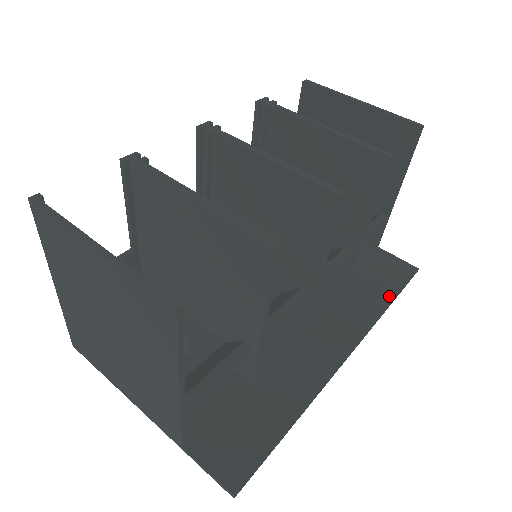
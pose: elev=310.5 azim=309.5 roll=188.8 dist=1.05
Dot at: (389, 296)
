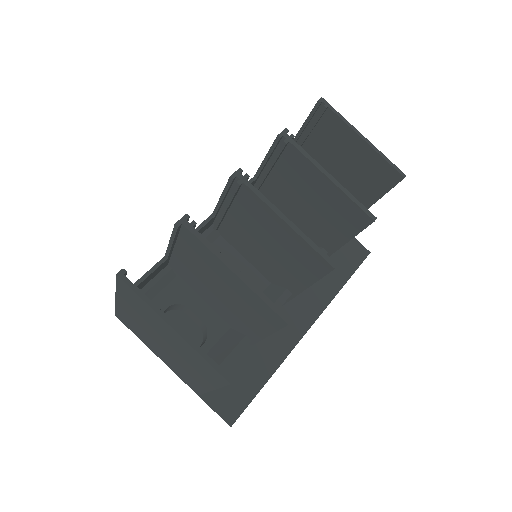
Dot at: (344, 278)
